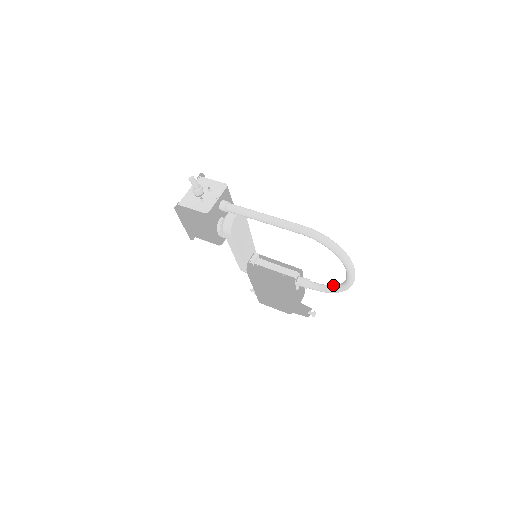
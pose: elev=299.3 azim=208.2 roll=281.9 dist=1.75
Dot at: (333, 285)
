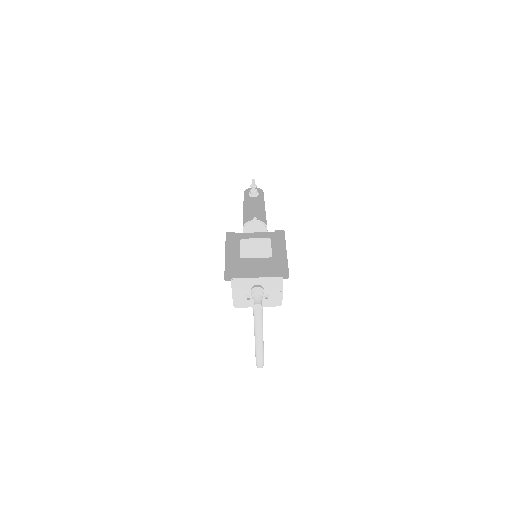
Dot at: occluded
